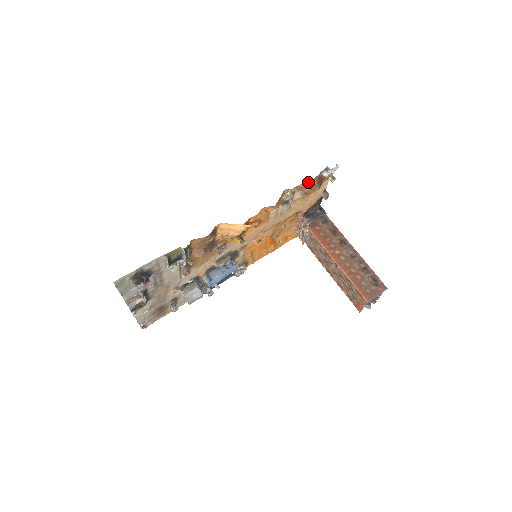
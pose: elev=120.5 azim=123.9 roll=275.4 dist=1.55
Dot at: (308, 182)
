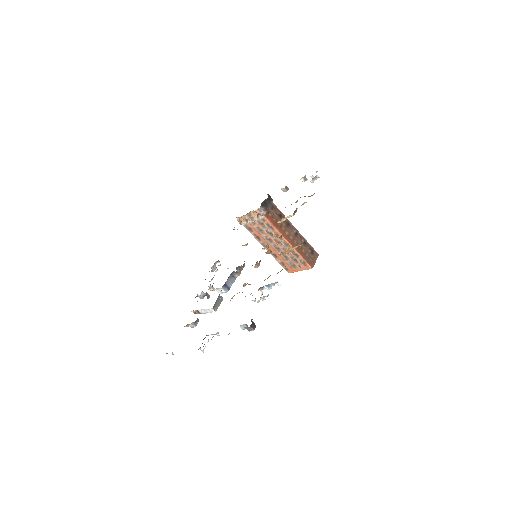
Dot at: (314, 193)
